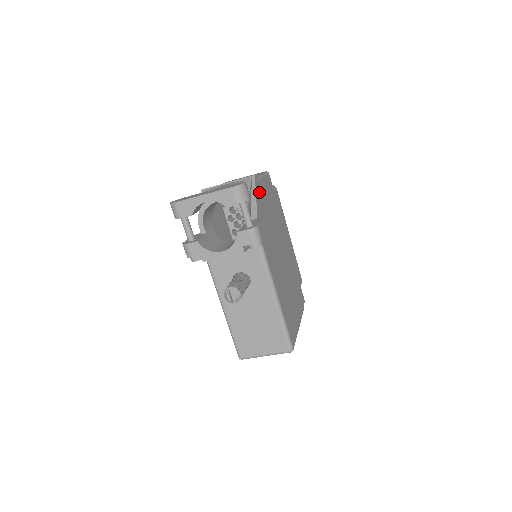
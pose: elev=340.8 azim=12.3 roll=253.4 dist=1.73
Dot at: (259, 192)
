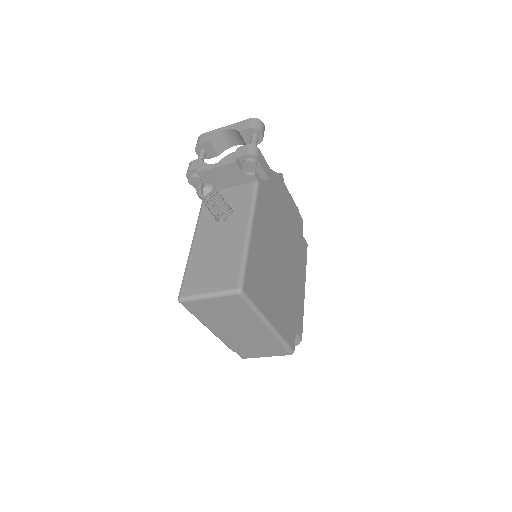
Dot at: (280, 184)
